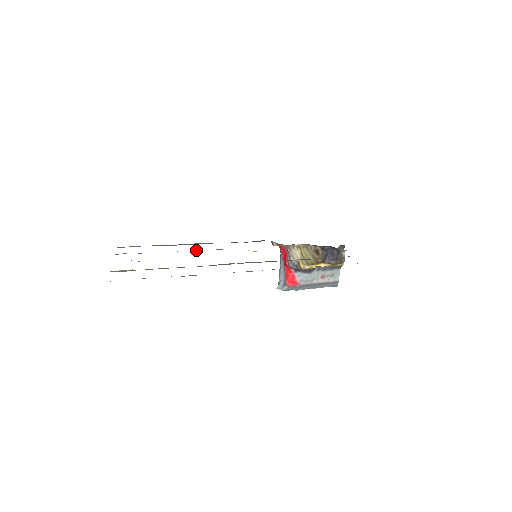
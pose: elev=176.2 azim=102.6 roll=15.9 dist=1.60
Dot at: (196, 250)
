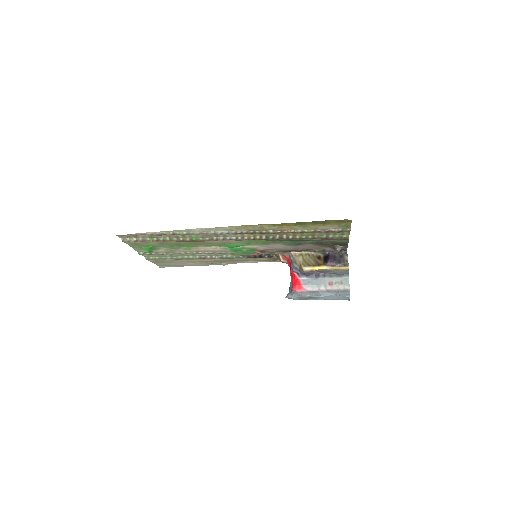
Dot at: (204, 253)
